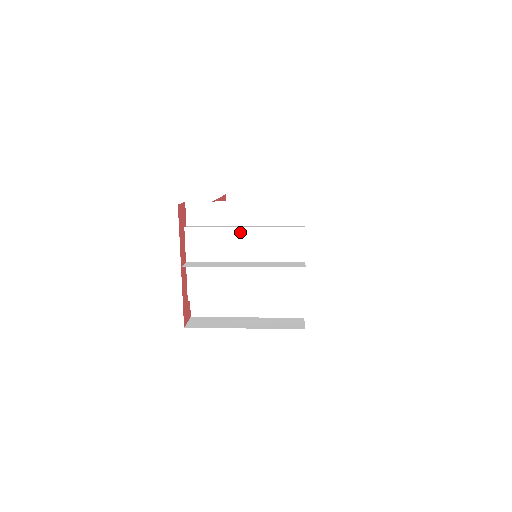
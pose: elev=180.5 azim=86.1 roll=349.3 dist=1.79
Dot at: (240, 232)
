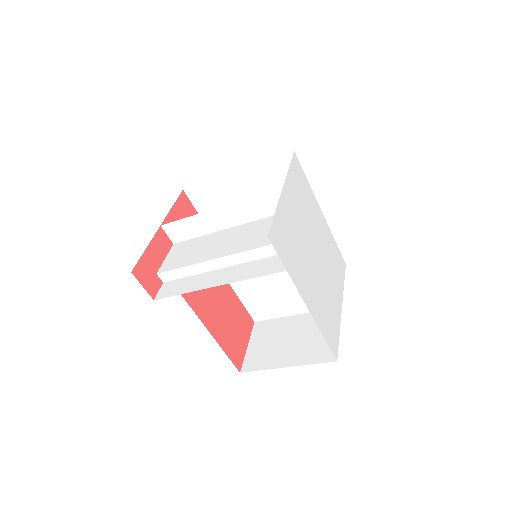
Dot at: occluded
